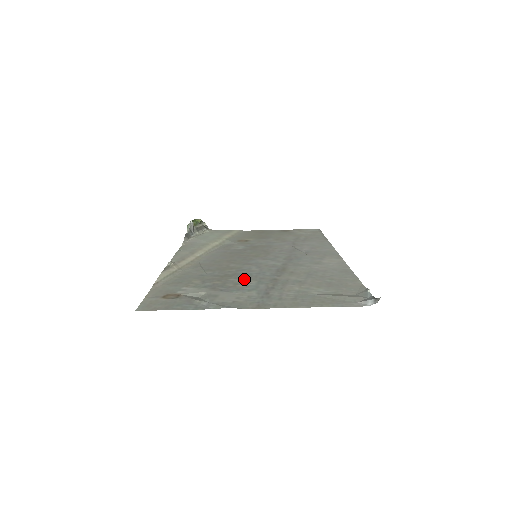
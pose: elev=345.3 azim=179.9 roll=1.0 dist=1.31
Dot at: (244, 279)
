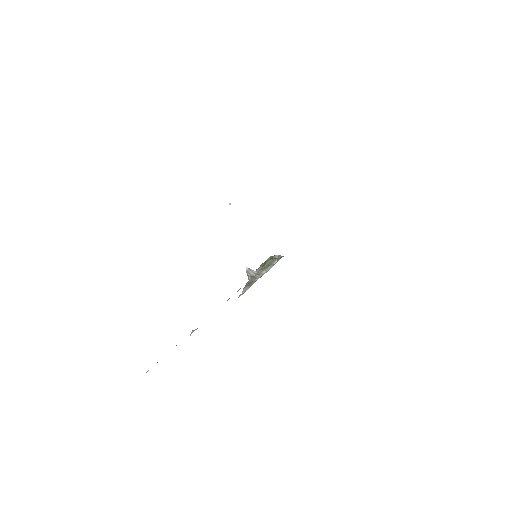
Dot at: occluded
